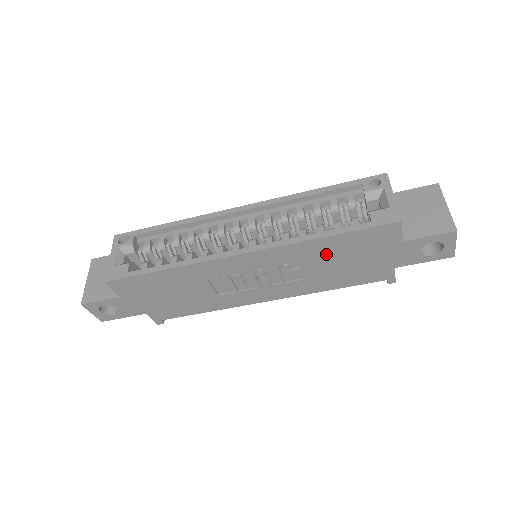
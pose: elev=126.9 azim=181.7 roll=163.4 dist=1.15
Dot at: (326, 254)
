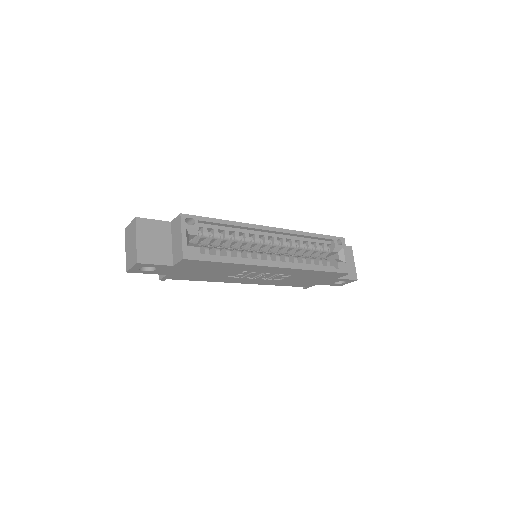
Dot at: (306, 275)
